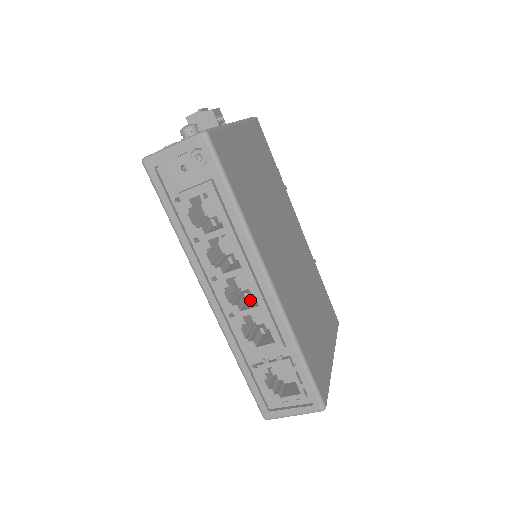
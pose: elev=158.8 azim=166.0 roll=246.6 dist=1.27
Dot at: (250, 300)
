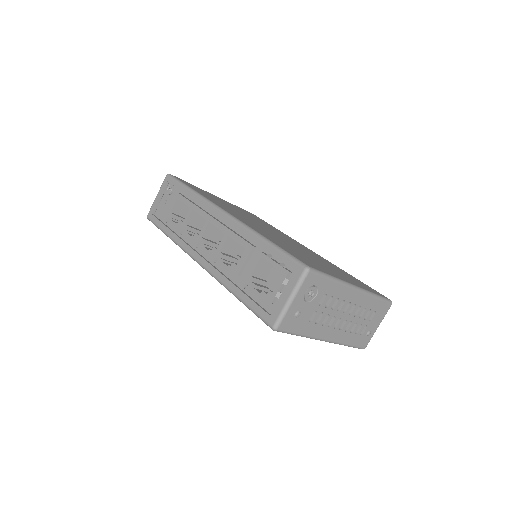
Dot at: occluded
